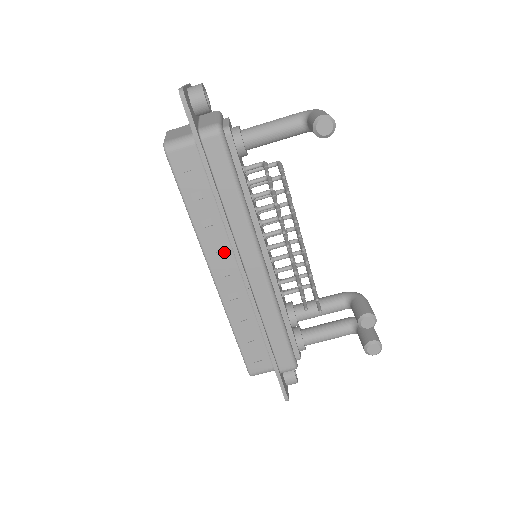
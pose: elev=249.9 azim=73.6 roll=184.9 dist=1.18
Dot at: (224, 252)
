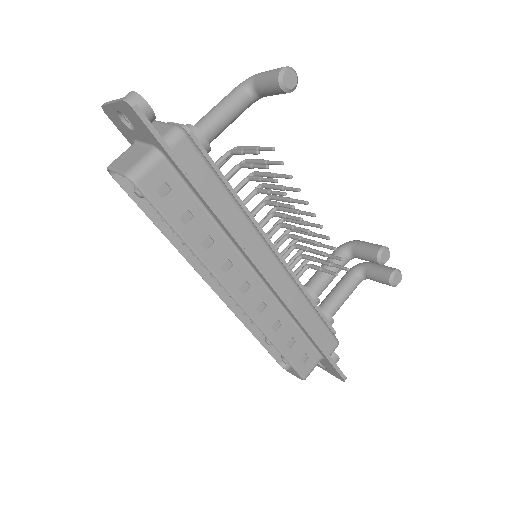
Dot at: (235, 265)
